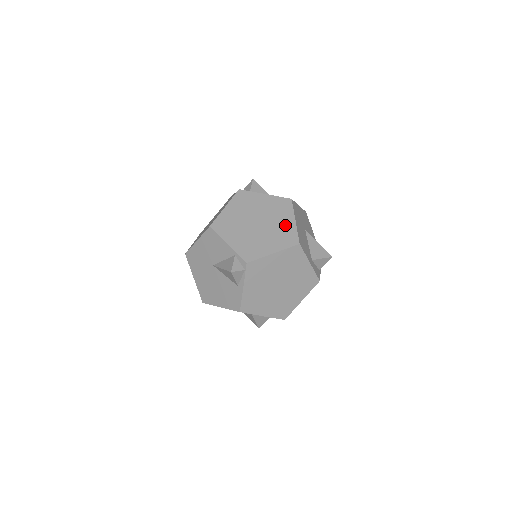
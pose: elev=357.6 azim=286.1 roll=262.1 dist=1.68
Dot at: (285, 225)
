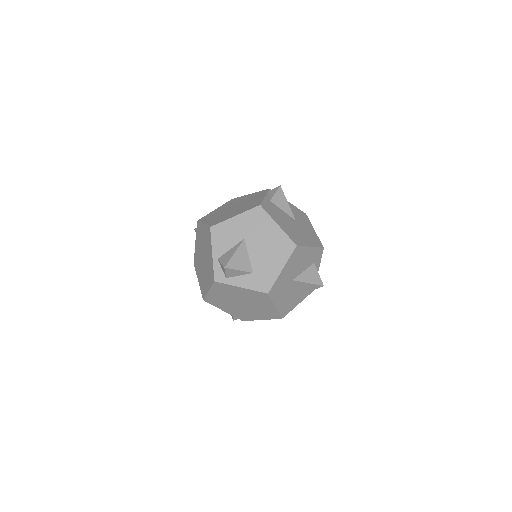
Dot at: (267, 308)
